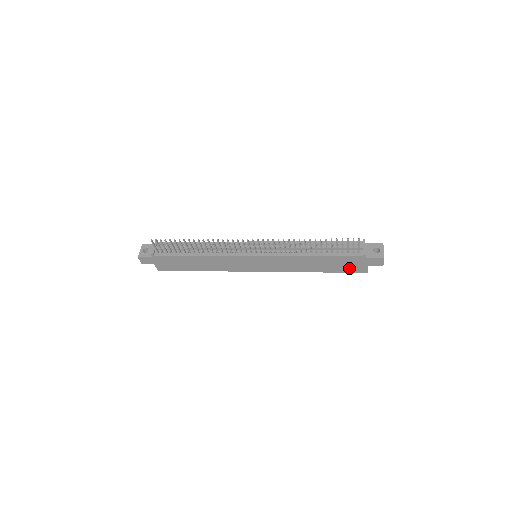
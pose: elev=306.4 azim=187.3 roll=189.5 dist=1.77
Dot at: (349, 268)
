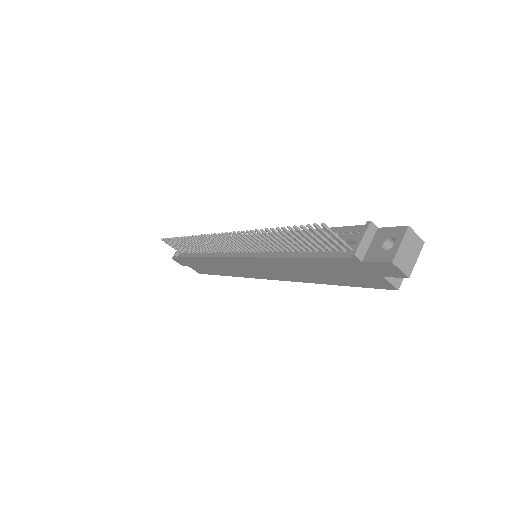
Dot at: (360, 279)
